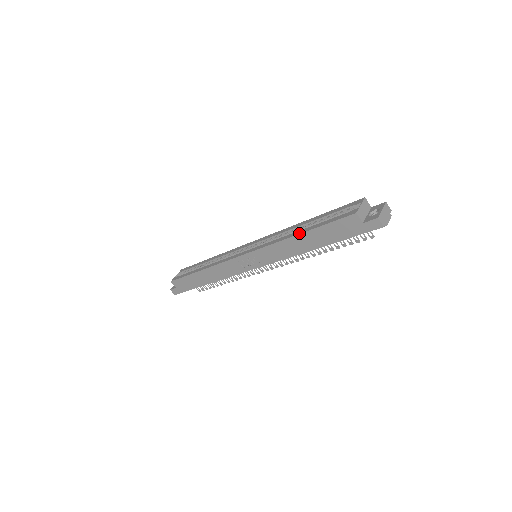
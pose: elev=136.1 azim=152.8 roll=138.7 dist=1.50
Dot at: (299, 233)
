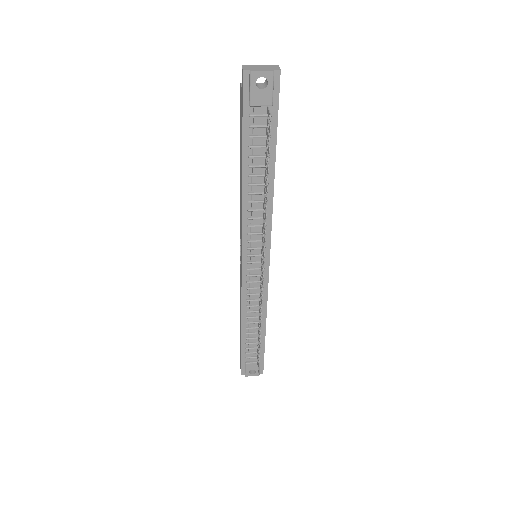
Dot at: occluded
